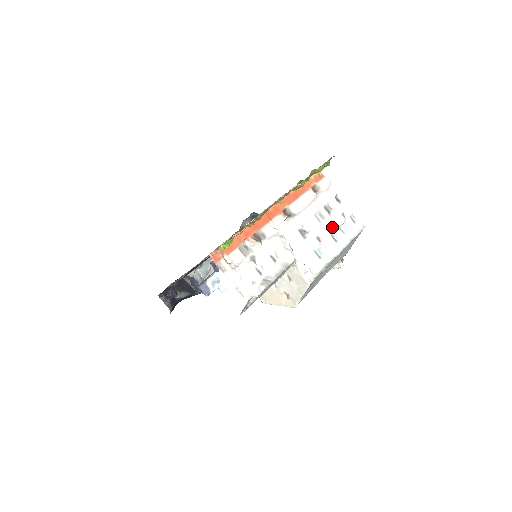
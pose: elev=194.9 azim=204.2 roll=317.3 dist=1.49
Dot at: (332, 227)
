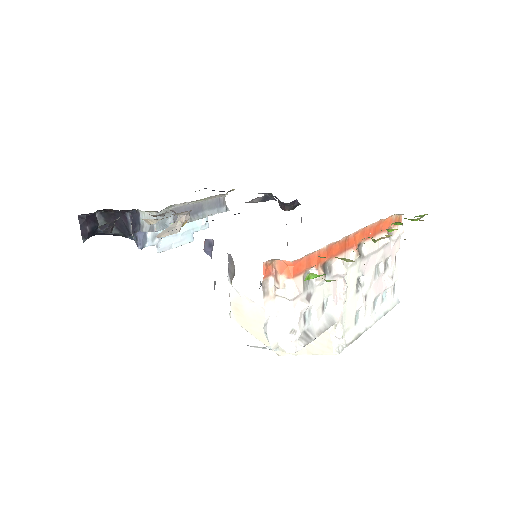
Dot at: (379, 289)
